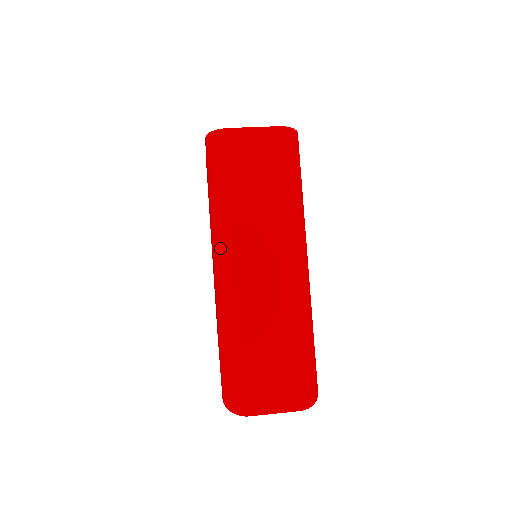
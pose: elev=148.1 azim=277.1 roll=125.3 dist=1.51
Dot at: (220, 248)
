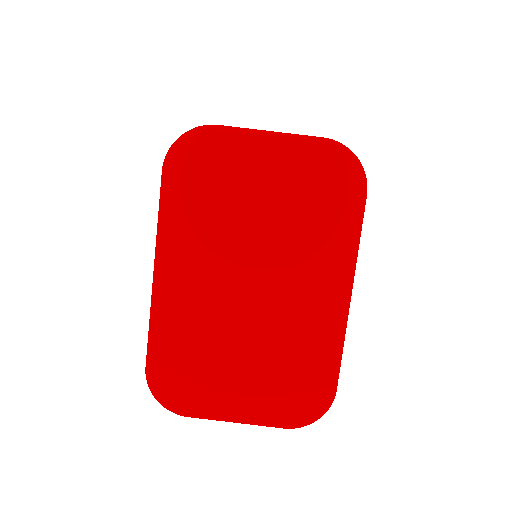
Dot at: occluded
